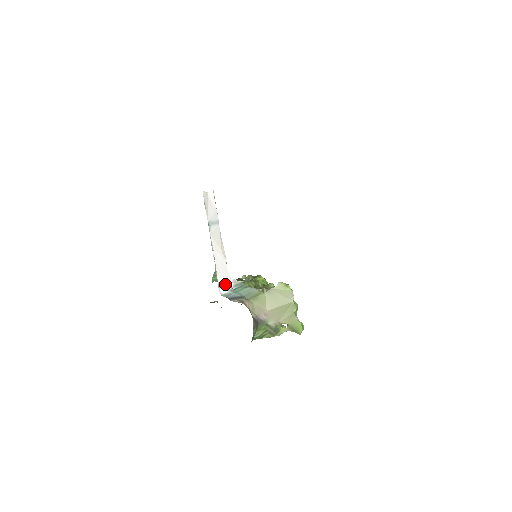
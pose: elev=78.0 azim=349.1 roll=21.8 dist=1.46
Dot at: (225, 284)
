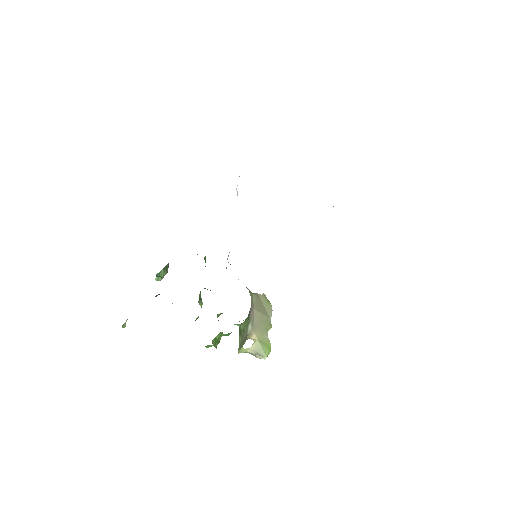
Dot at: occluded
